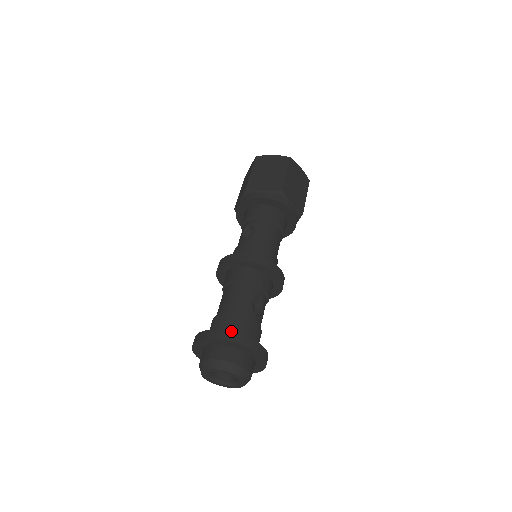
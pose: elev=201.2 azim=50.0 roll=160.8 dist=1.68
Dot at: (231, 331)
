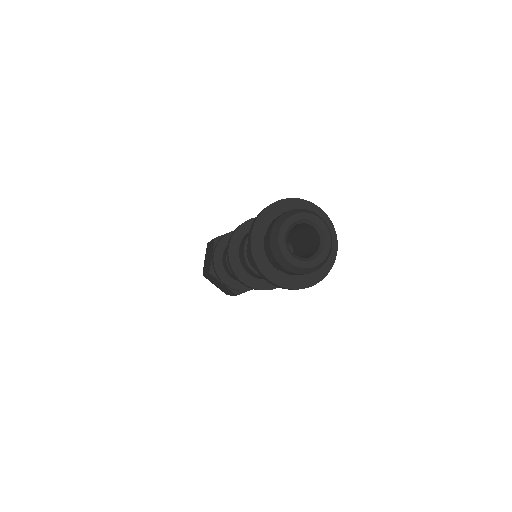
Dot at: occluded
